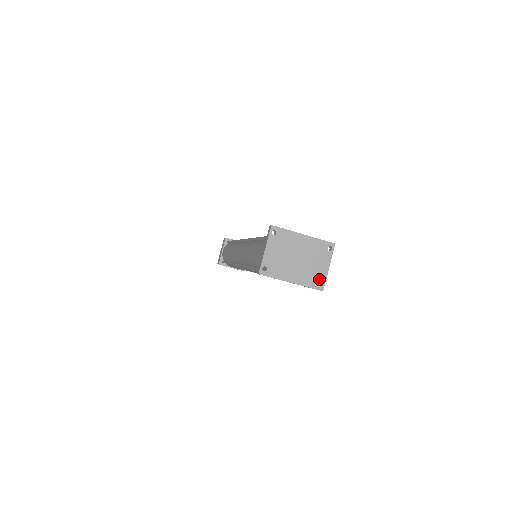
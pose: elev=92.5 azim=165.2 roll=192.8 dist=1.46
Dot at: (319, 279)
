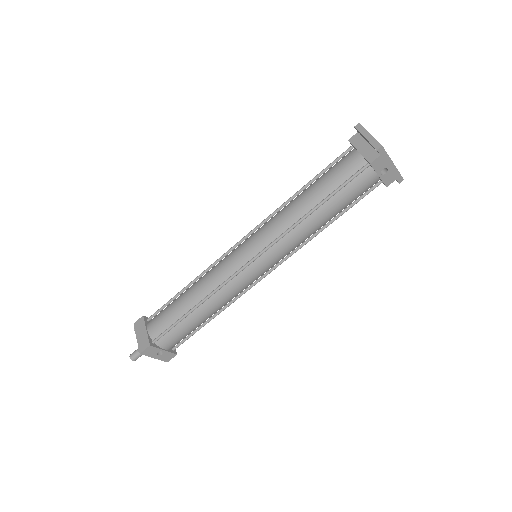
Dot at: occluded
